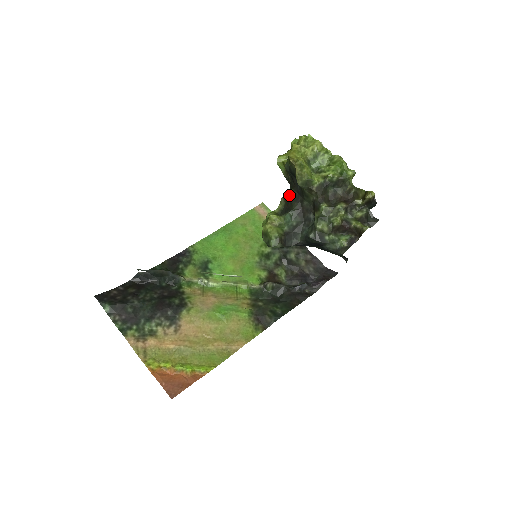
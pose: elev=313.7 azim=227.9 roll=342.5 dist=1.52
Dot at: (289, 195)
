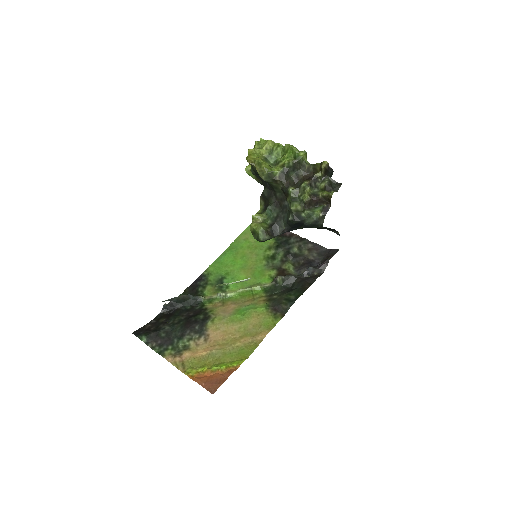
Dot at: (264, 194)
